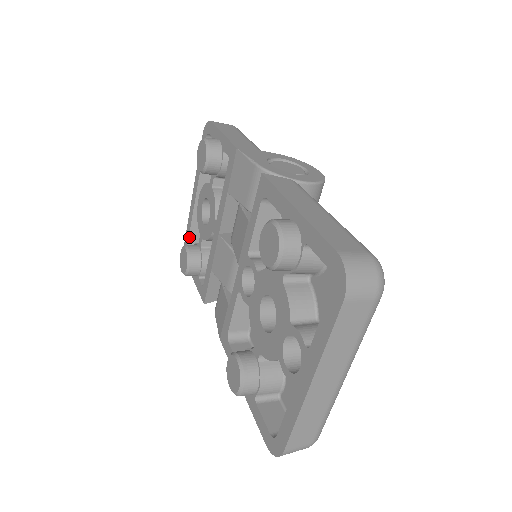
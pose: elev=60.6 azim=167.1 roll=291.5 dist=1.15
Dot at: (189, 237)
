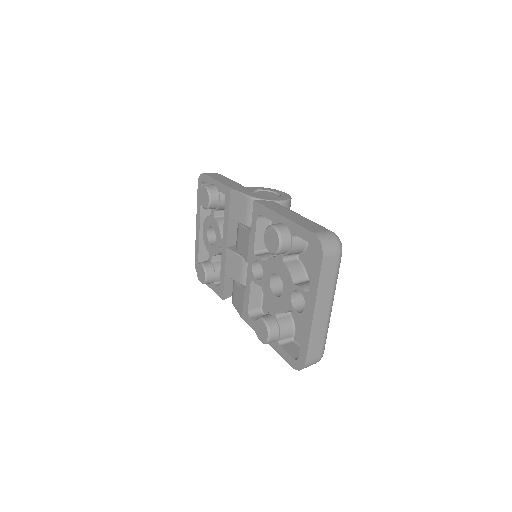
Dot at: (198, 258)
